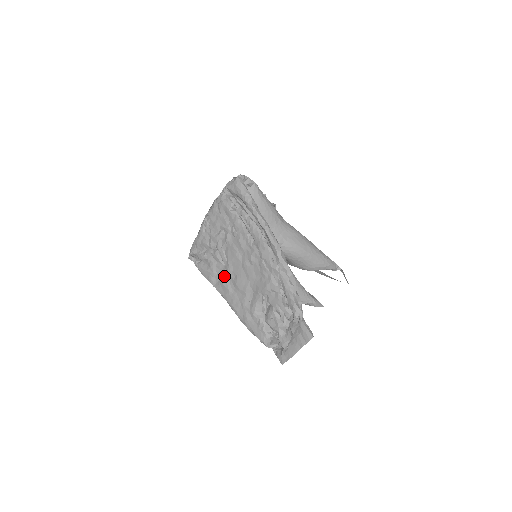
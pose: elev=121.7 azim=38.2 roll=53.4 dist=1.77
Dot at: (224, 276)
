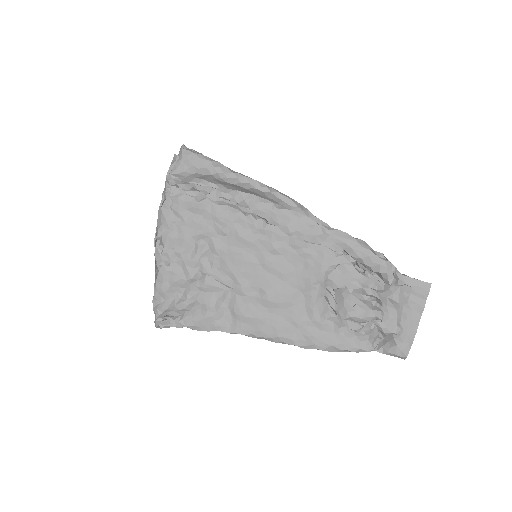
Dot at: (240, 304)
